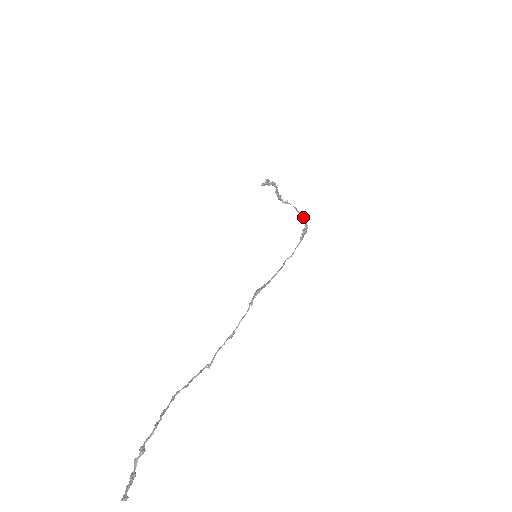
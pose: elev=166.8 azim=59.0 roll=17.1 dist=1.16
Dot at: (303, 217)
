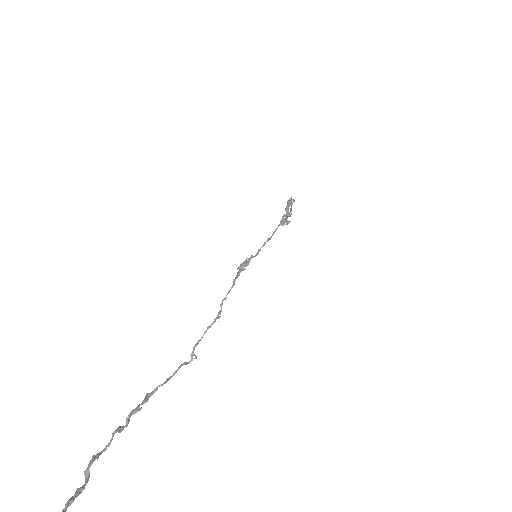
Dot at: occluded
